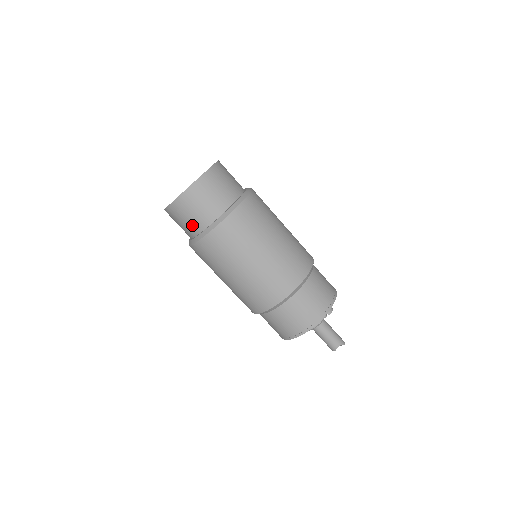
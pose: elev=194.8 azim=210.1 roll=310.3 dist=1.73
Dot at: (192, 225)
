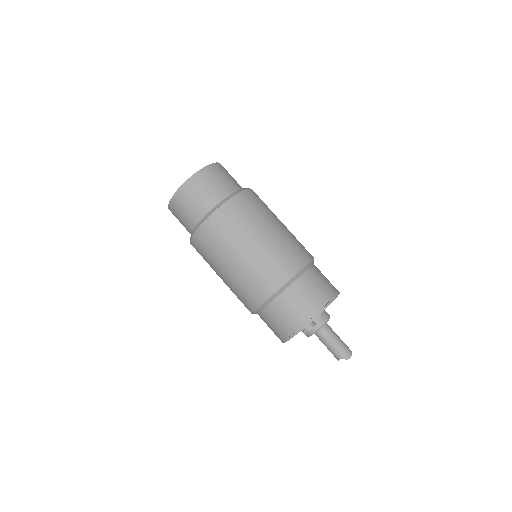
Dot at: occluded
